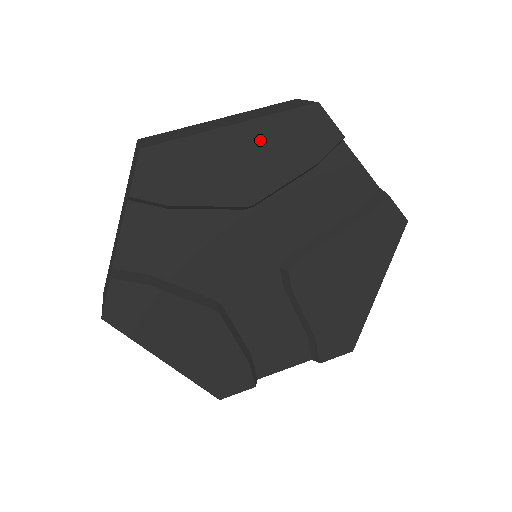
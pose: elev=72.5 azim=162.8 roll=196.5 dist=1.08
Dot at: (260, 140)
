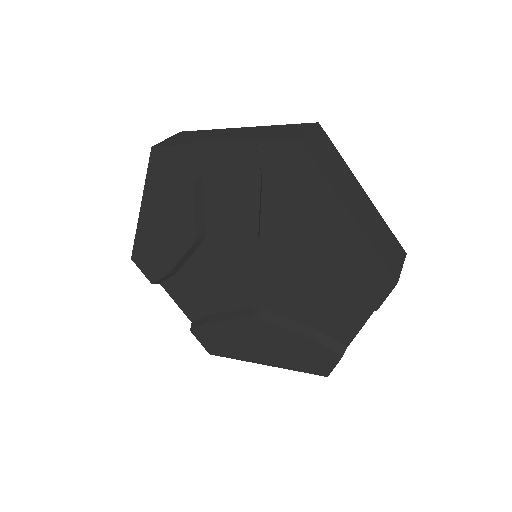
Dot at: (157, 201)
